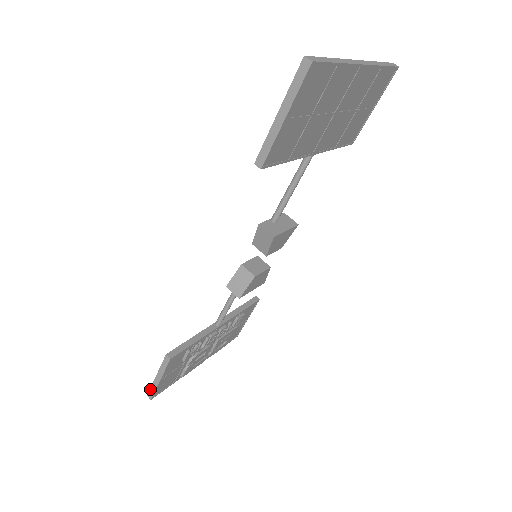
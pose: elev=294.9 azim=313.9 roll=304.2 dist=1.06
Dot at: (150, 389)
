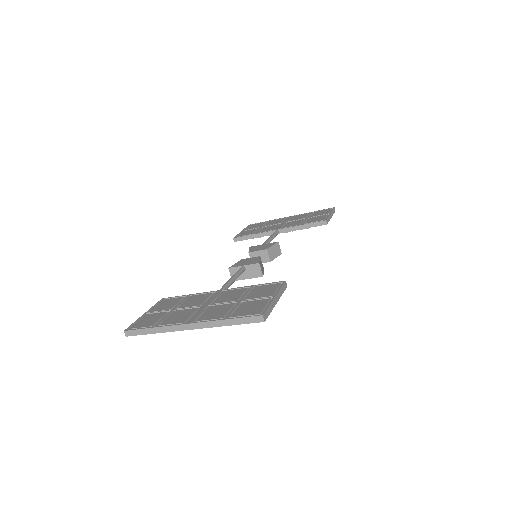
Dot at: (246, 227)
